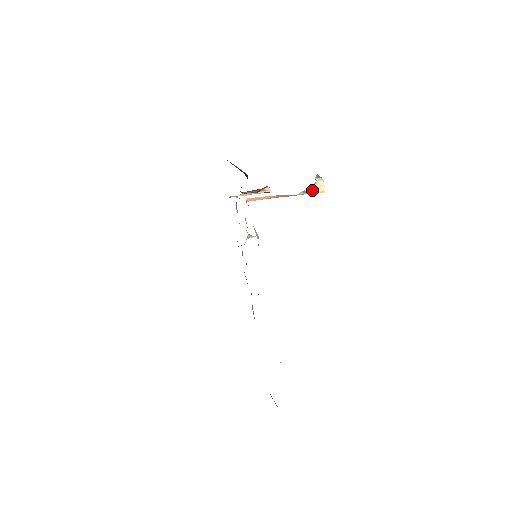
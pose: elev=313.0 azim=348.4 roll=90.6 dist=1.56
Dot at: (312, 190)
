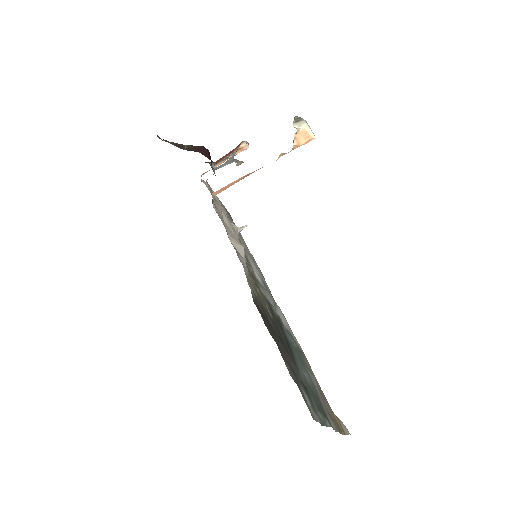
Dot at: (295, 144)
